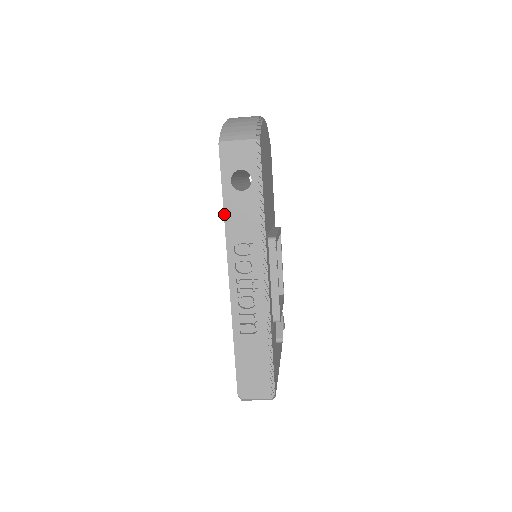
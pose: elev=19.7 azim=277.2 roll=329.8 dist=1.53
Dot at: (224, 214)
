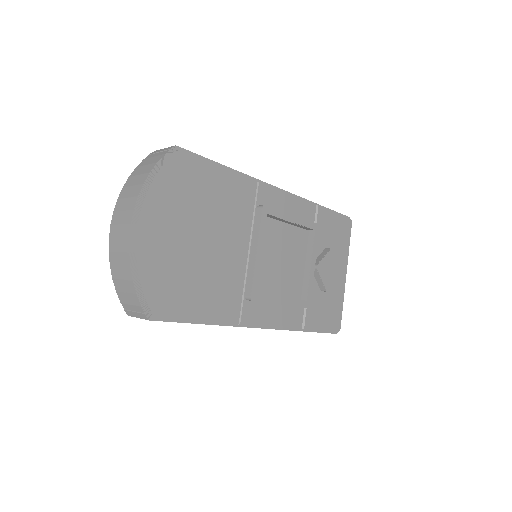
Dot at: occluded
